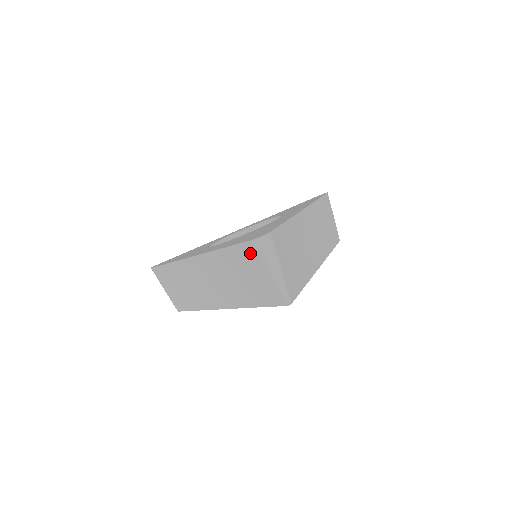
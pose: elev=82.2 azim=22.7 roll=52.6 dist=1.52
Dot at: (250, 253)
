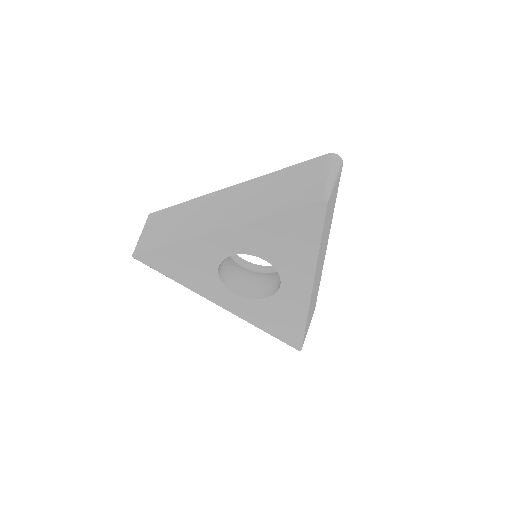
Dot at: (317, 164)
